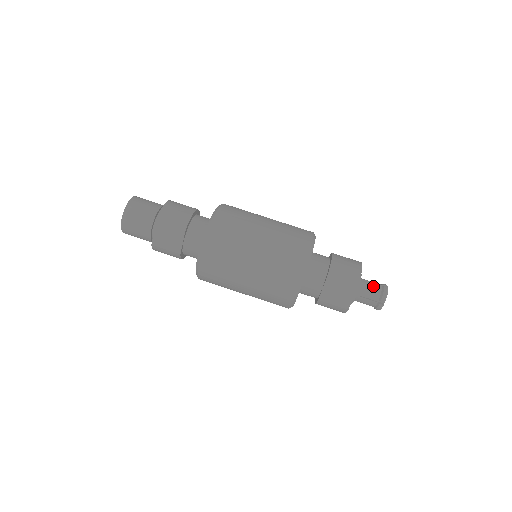
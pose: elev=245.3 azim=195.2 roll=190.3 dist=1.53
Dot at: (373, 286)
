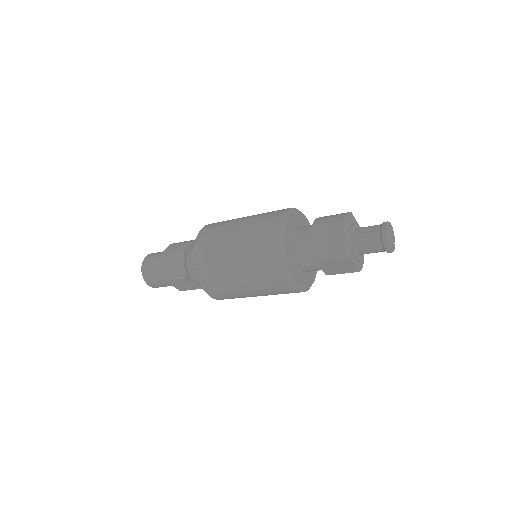
Dot at: (370, 238)
